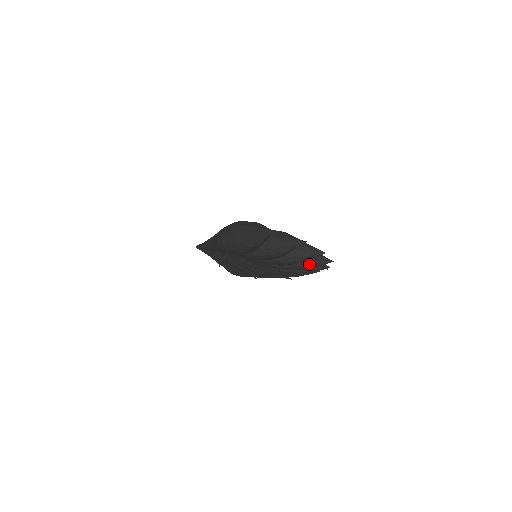
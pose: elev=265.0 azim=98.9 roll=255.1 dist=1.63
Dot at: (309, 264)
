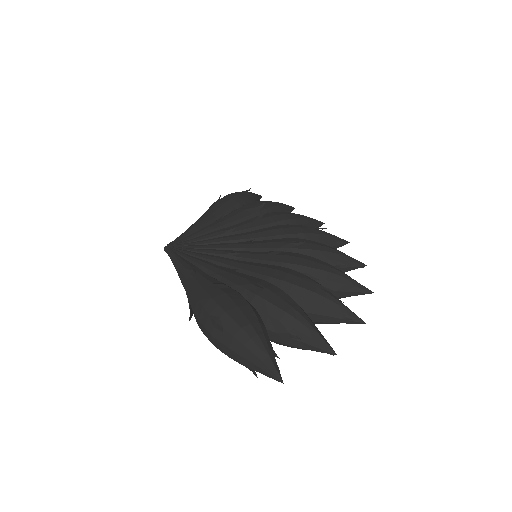
Dot at: occluded
